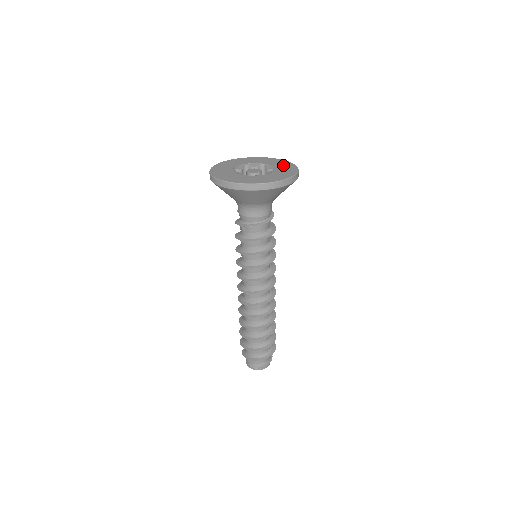
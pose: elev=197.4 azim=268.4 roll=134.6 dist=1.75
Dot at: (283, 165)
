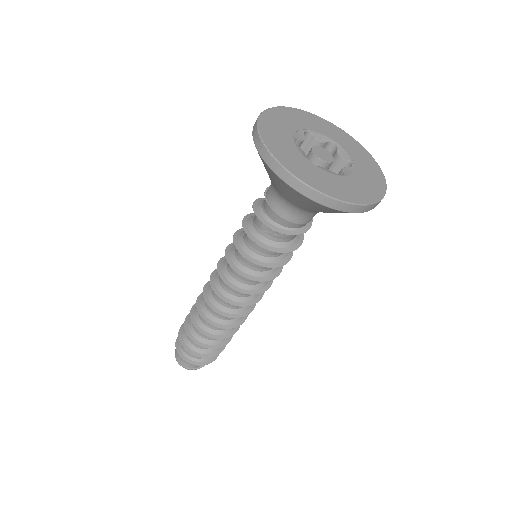
Dot at: (363, 158)
